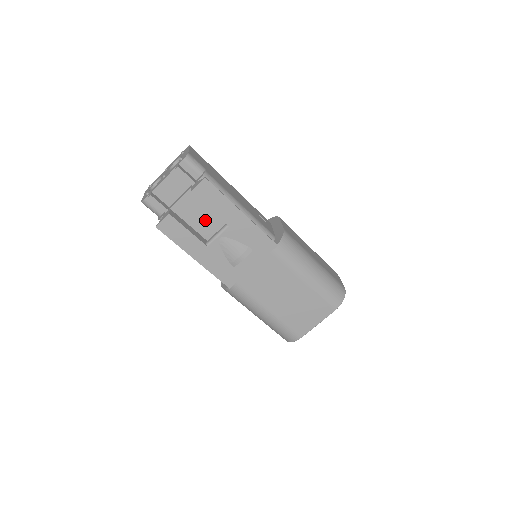
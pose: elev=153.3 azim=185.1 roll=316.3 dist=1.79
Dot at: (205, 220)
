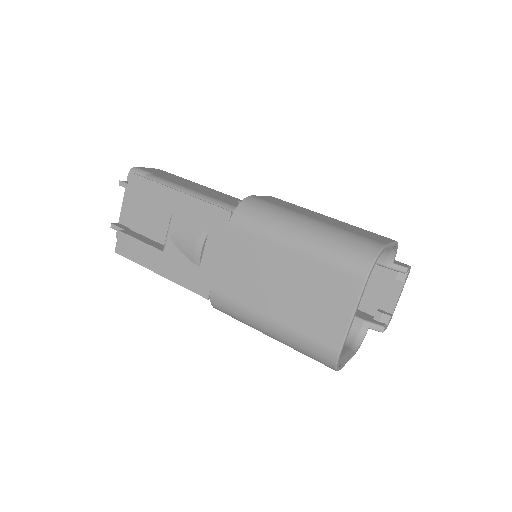
Dot at: (162, 226)
